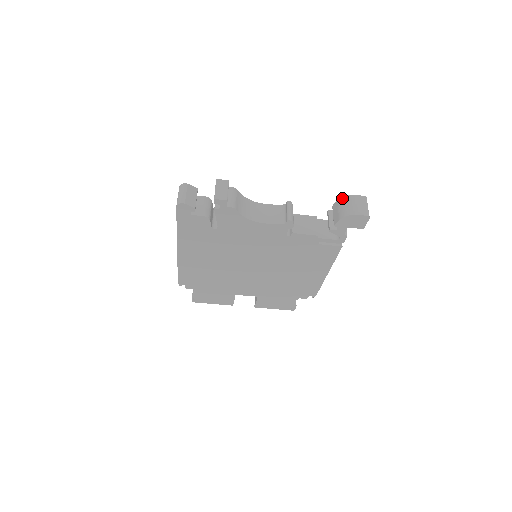
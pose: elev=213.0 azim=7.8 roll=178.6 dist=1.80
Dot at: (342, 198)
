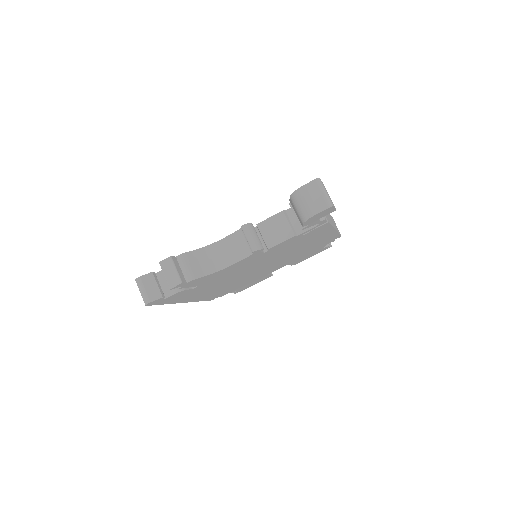
Dot at: (292, 195)
